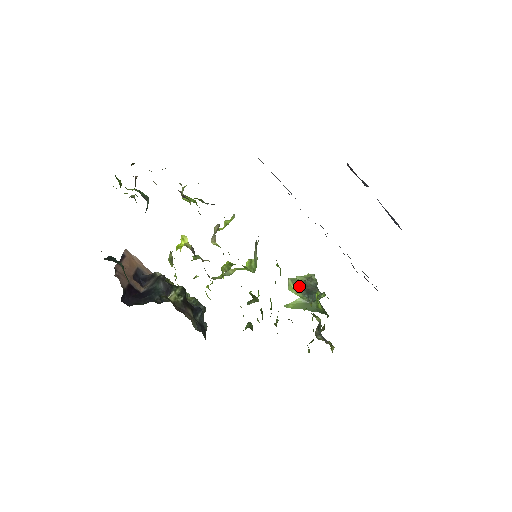
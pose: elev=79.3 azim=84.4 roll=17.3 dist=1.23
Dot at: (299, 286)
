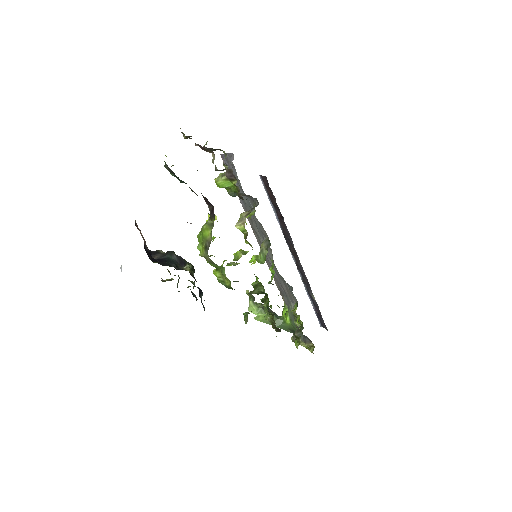
Dot at: (261, 307)
